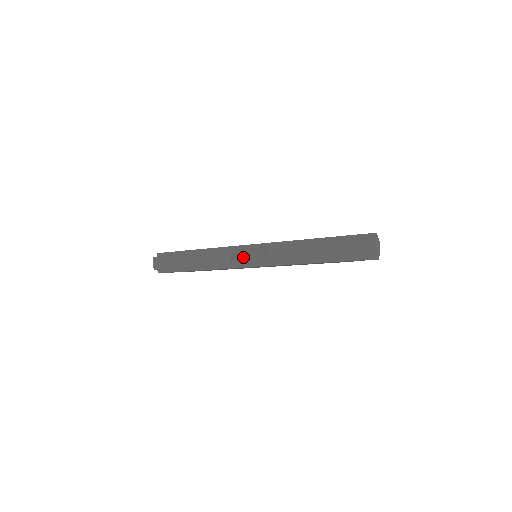
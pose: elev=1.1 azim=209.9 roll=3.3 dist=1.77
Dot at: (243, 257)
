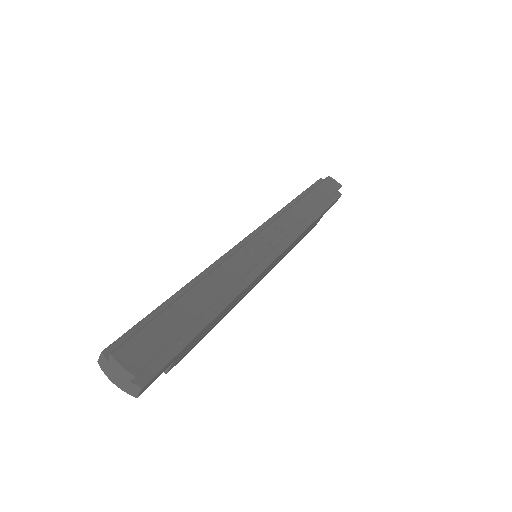
Dot at: (263, 245)
